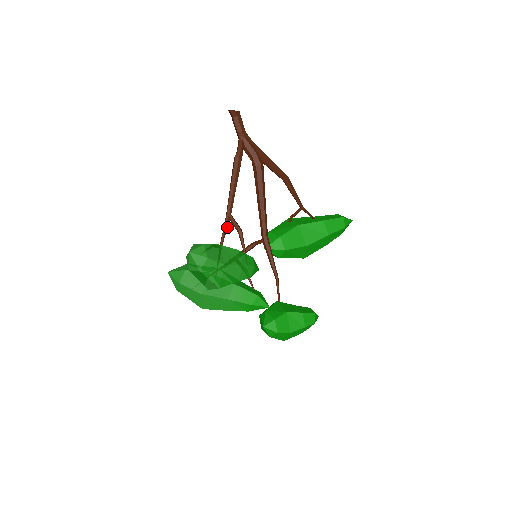
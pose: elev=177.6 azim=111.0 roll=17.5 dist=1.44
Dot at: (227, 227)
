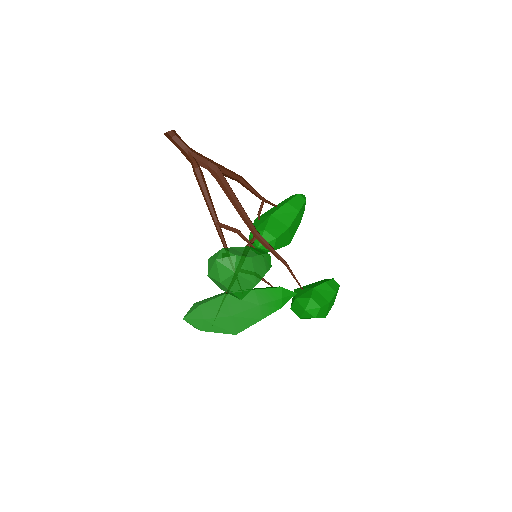
Dot at: (223, 235)
